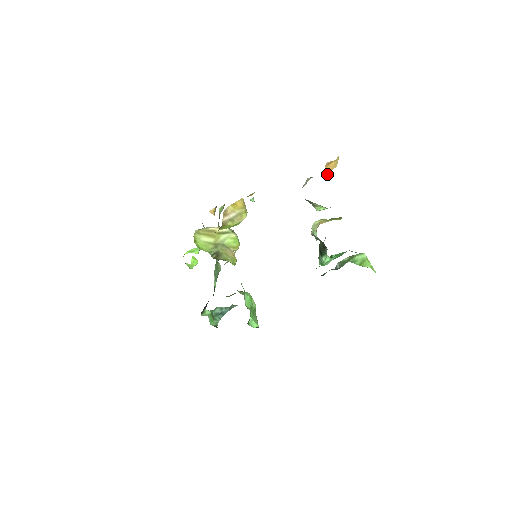
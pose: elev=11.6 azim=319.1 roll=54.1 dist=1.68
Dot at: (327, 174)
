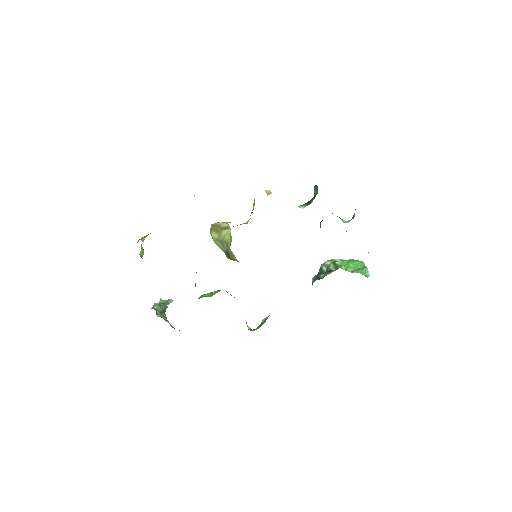
Dot at: occluded
